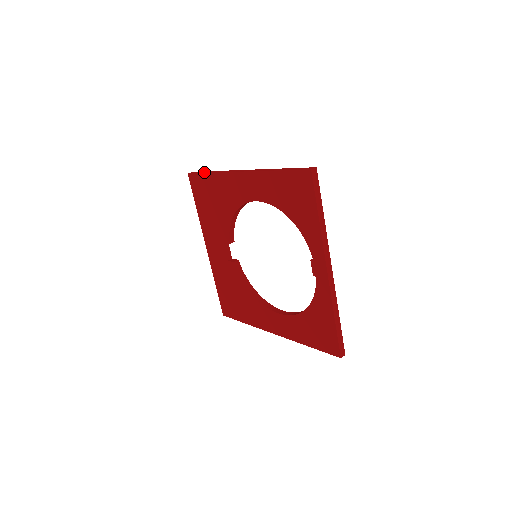
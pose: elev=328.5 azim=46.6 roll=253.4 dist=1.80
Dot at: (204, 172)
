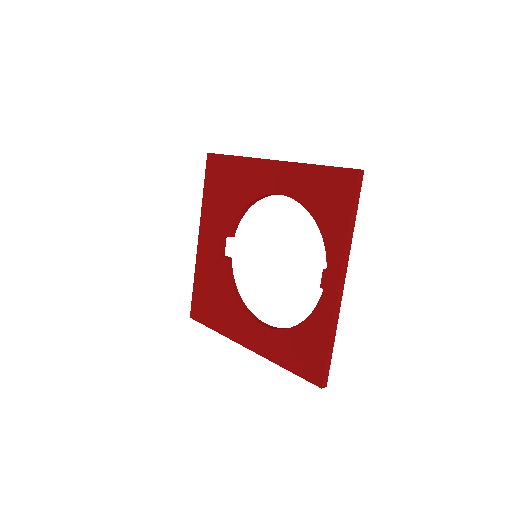
Dot at: occluded
